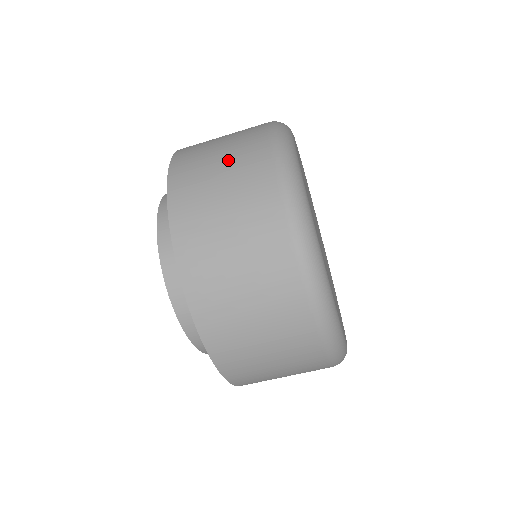
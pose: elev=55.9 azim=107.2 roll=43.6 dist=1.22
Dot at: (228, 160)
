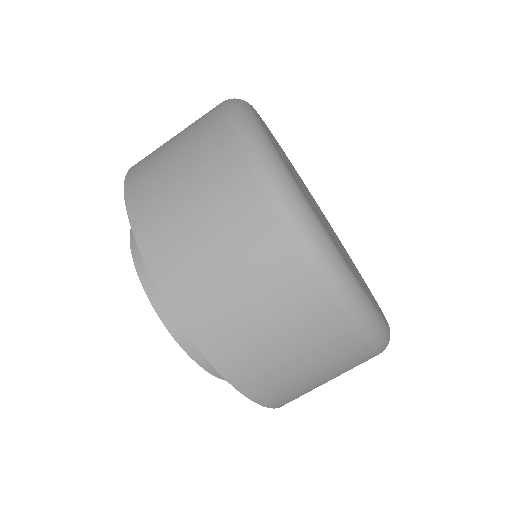
Dot at: (182, 142)
